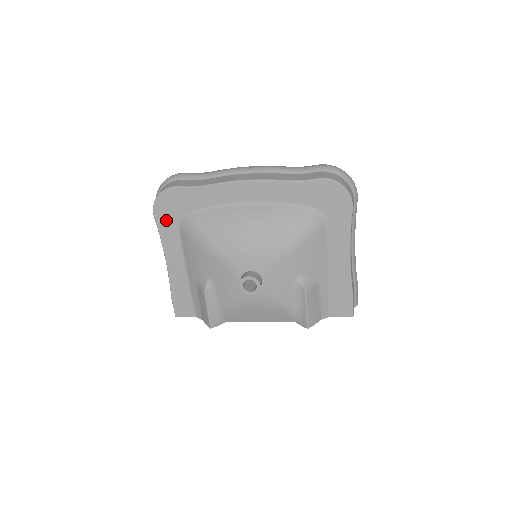
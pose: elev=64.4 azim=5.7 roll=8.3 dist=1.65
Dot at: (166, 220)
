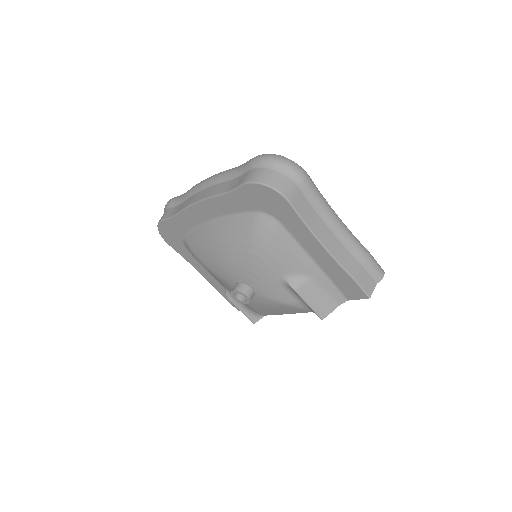
Dot at: (176, 245)
